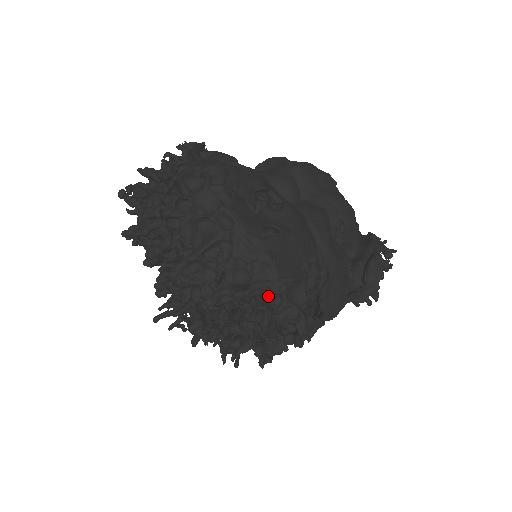
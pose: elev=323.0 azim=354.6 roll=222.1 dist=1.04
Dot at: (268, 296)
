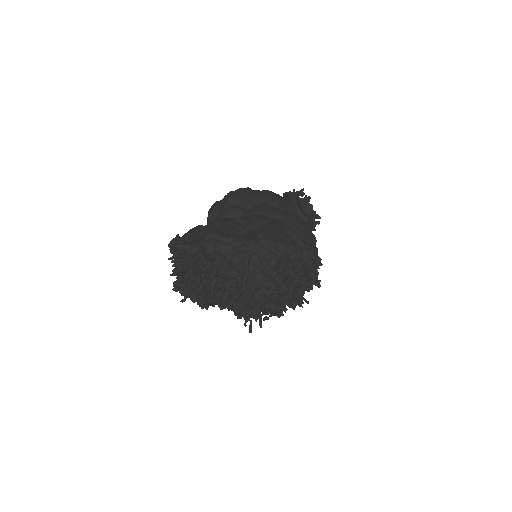
Dot at: (291, 257)
